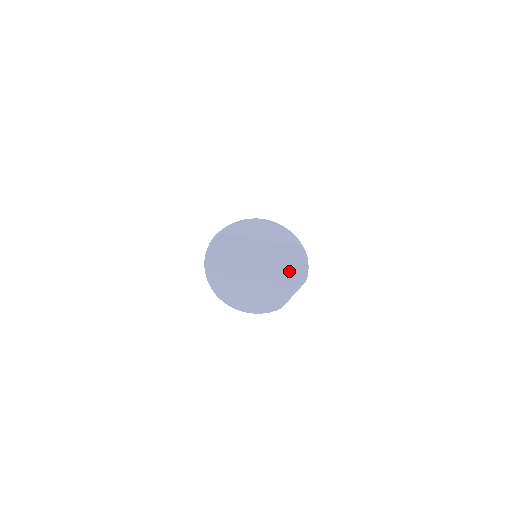
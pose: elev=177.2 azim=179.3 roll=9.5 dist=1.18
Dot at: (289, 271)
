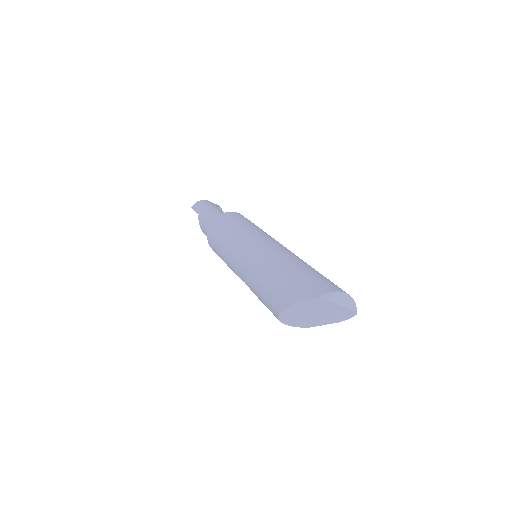
Dot at: (337, 317)
